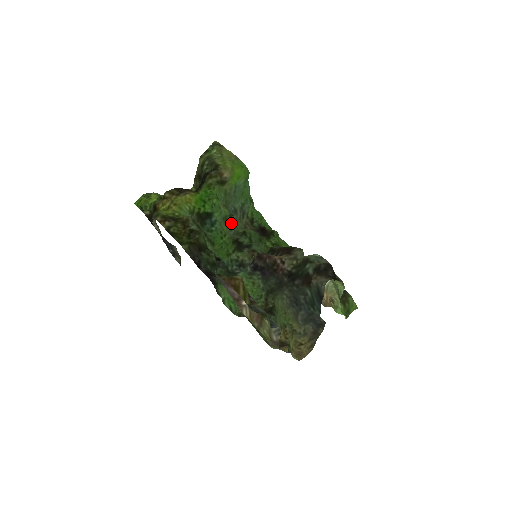
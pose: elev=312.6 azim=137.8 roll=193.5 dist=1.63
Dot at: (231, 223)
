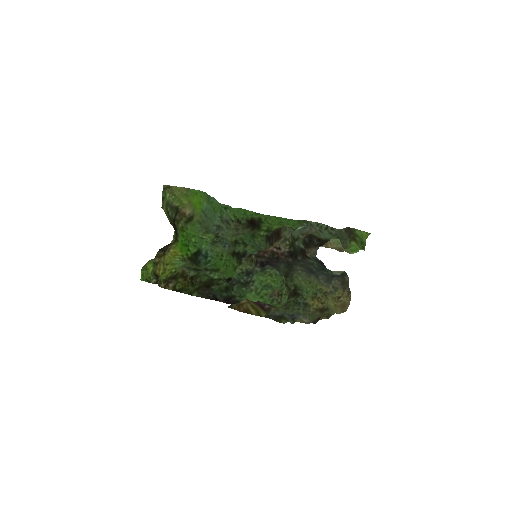
Dot at: (221, 242)
